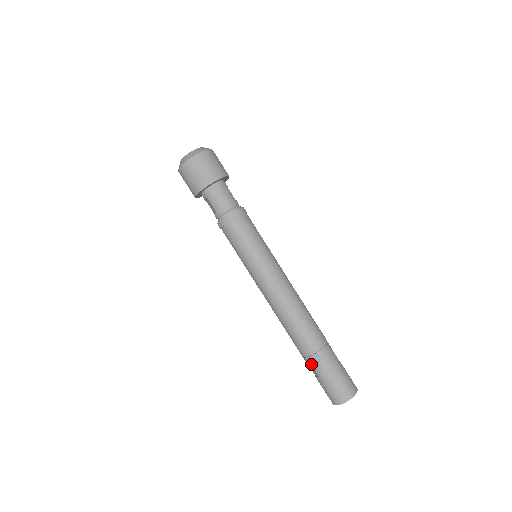
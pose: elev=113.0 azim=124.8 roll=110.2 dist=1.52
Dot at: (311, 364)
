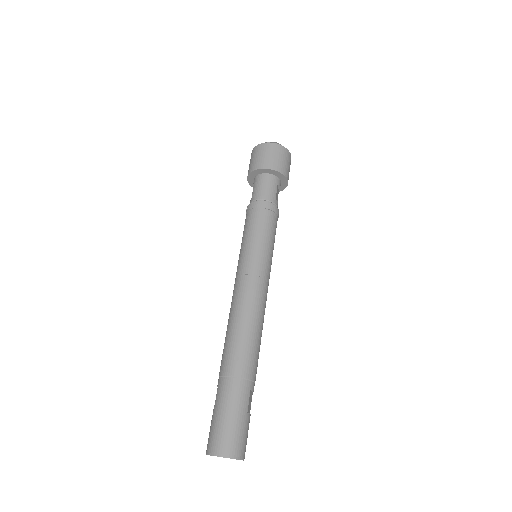
Dot at: (218, 387)
